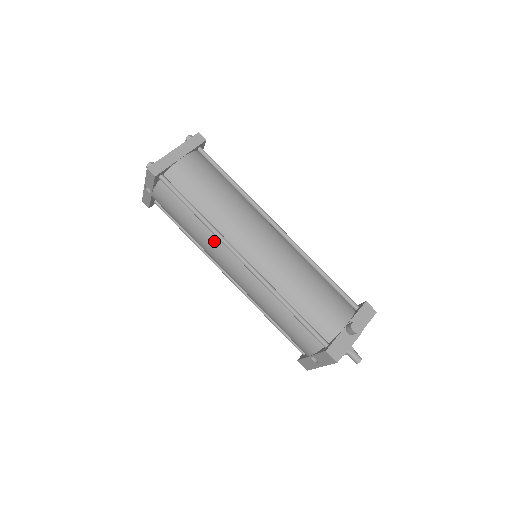
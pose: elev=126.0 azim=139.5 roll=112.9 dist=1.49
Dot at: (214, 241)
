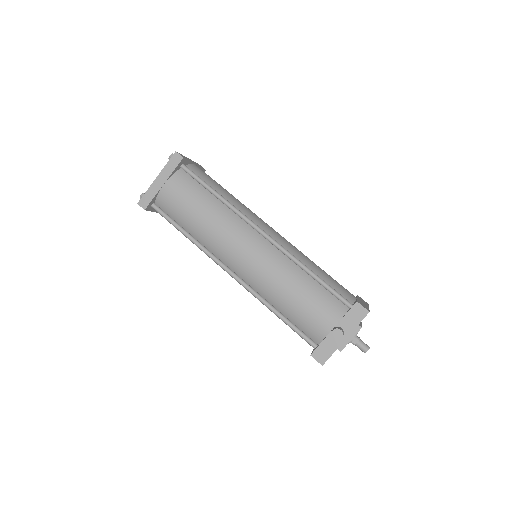
Dot at: occluded
